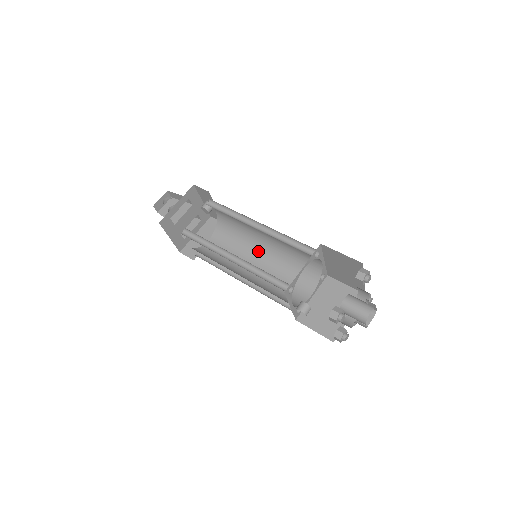
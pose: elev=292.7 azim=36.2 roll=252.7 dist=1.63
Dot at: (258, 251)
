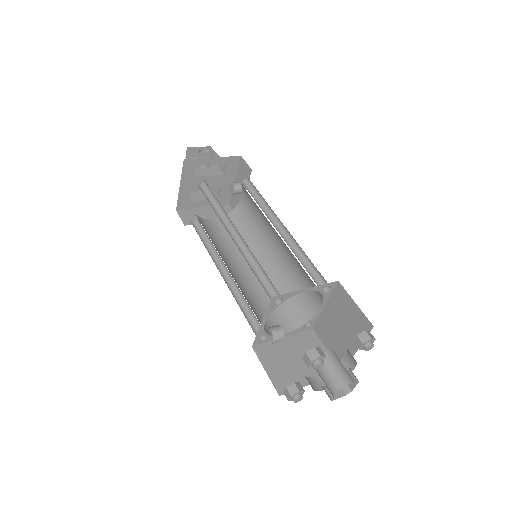
Dot at: (257, 259)
